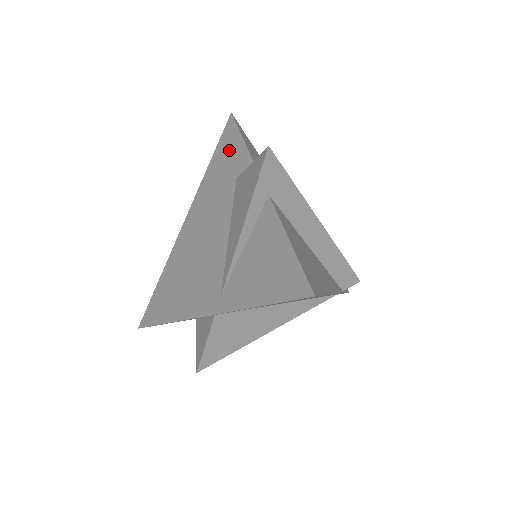
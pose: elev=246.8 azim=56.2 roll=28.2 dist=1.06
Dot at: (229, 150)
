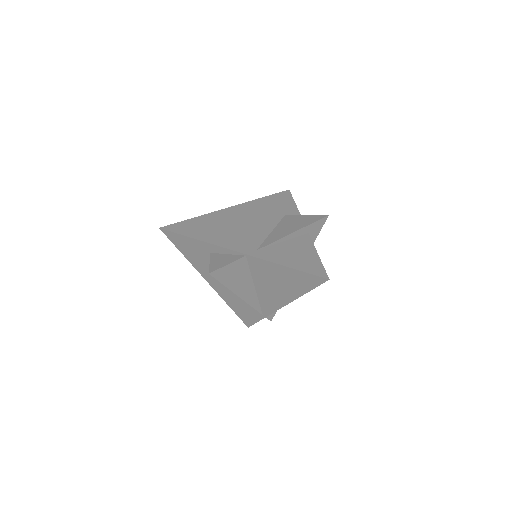
Dot at: (283, 201)
